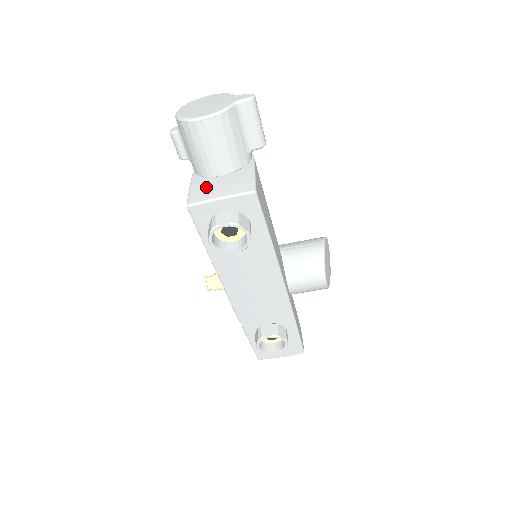
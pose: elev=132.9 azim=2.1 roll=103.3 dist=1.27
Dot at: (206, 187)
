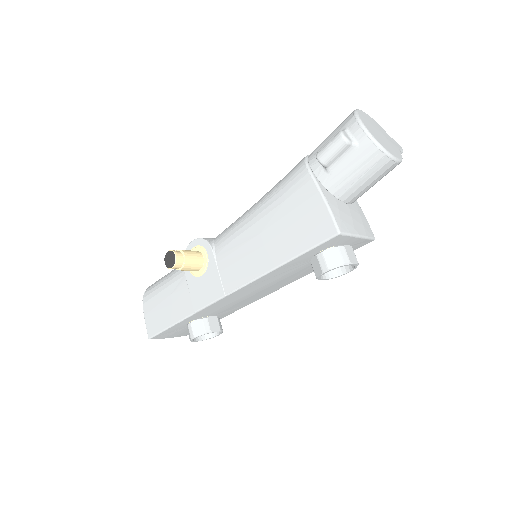
Dot at: (344, 214)
